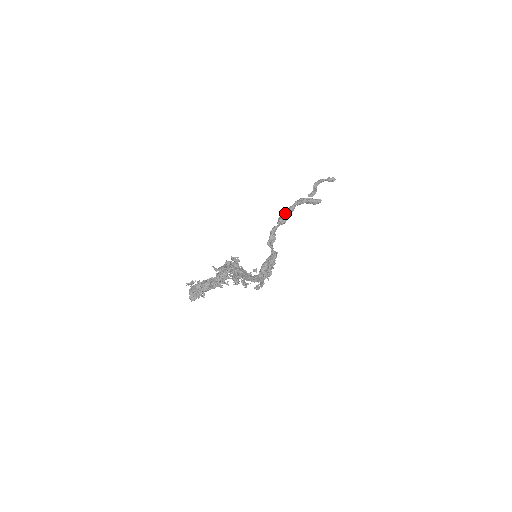
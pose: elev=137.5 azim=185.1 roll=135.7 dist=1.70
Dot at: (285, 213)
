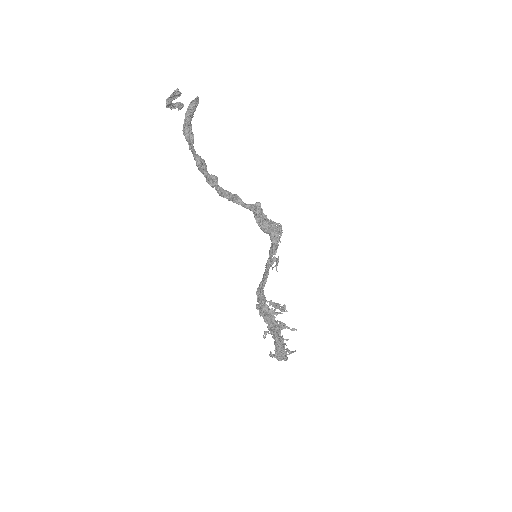
Dot at: occluded
